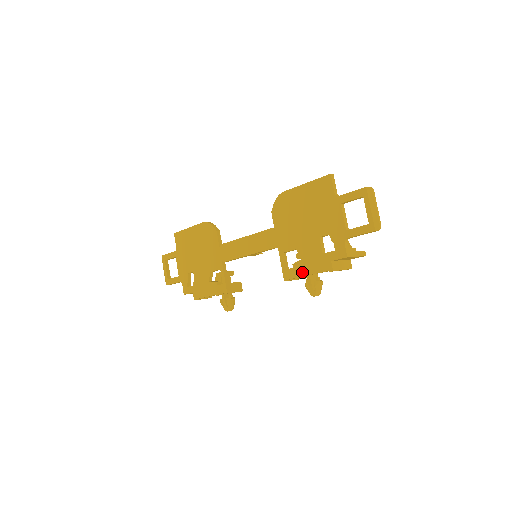
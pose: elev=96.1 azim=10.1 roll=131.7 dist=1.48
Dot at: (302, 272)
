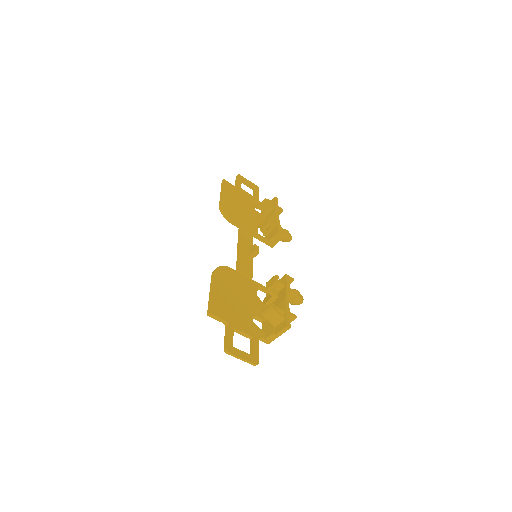
Dot at: occluded
